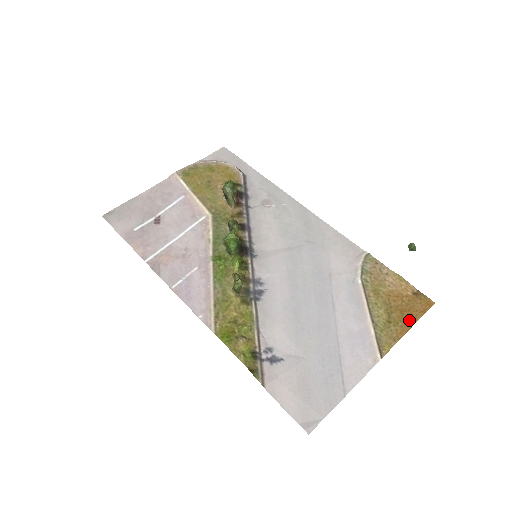
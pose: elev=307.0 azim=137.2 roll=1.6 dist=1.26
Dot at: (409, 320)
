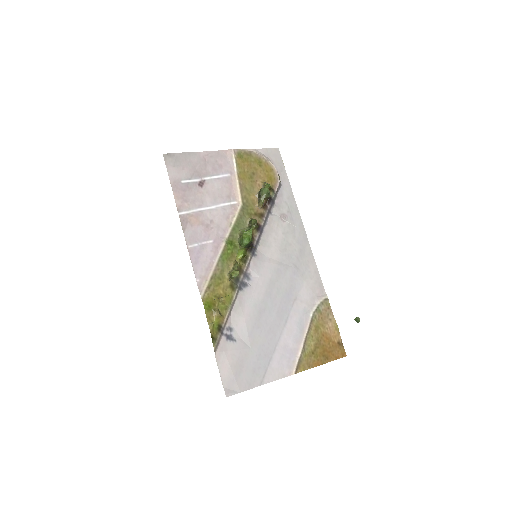
Dot at: (325, 359)
